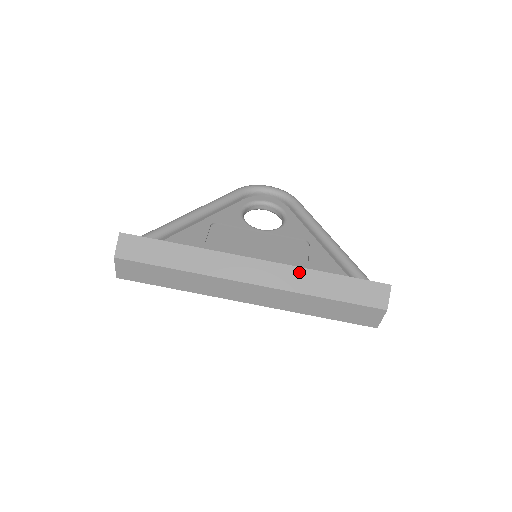
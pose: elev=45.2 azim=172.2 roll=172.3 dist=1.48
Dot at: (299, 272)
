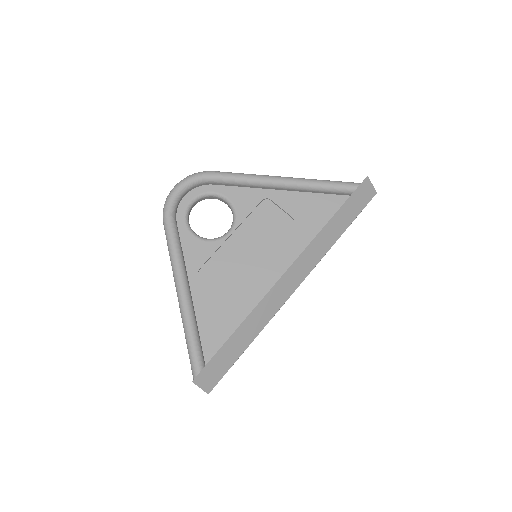
Dot at: (316, 242)
